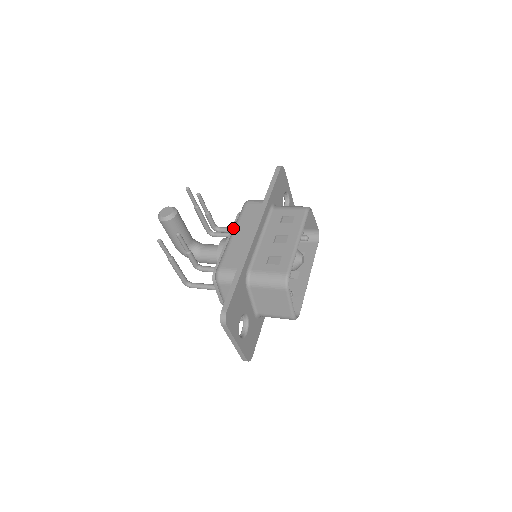
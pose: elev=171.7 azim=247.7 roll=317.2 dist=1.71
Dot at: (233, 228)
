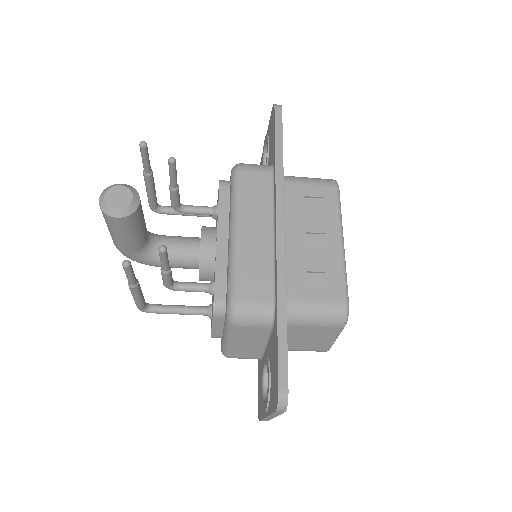
Dot at: (221, 214)
